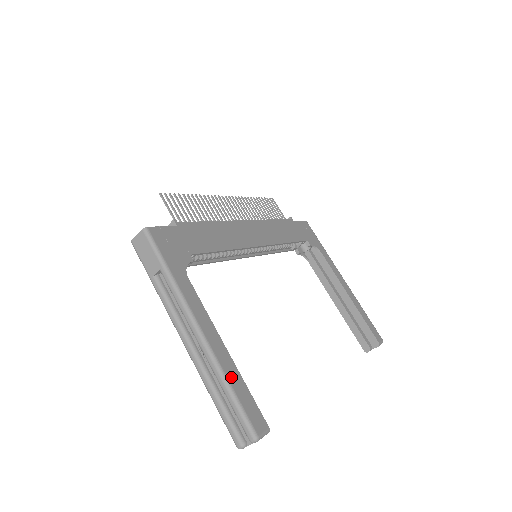
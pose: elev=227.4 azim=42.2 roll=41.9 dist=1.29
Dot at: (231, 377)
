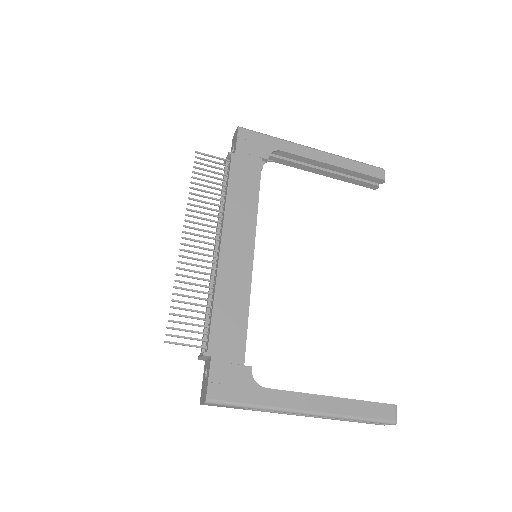
Dot at: (353, 412)
